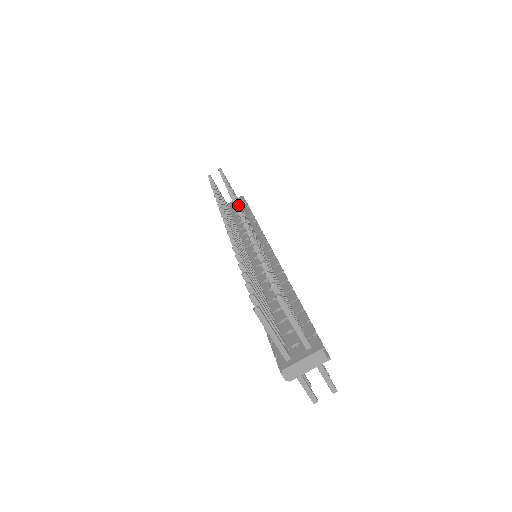
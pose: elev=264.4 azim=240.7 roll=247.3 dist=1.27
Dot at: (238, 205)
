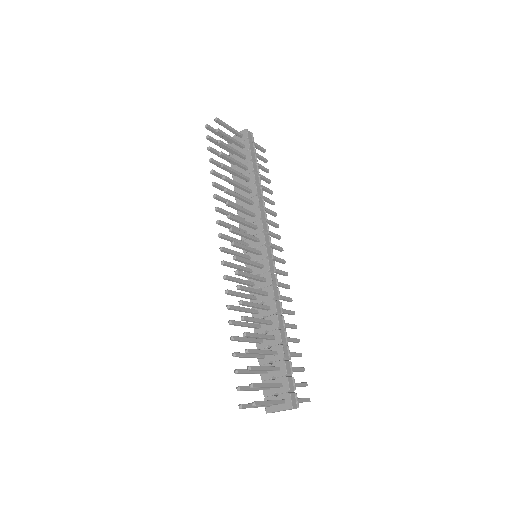
Dot at: (231, 229)
